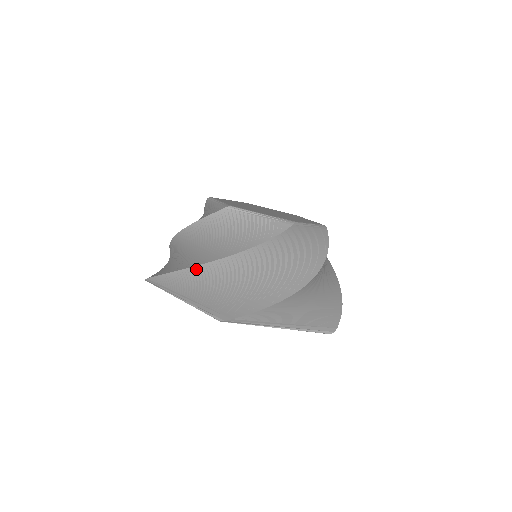
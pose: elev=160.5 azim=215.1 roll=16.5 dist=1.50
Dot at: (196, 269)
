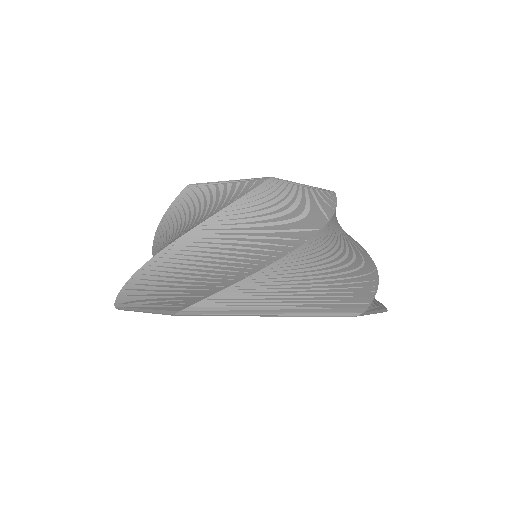
Dot at: (152, 264)
